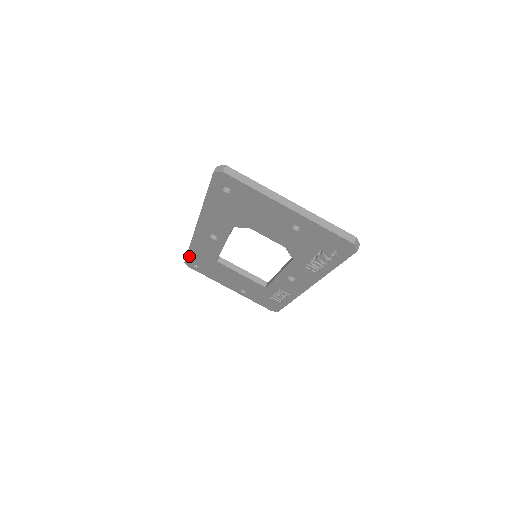
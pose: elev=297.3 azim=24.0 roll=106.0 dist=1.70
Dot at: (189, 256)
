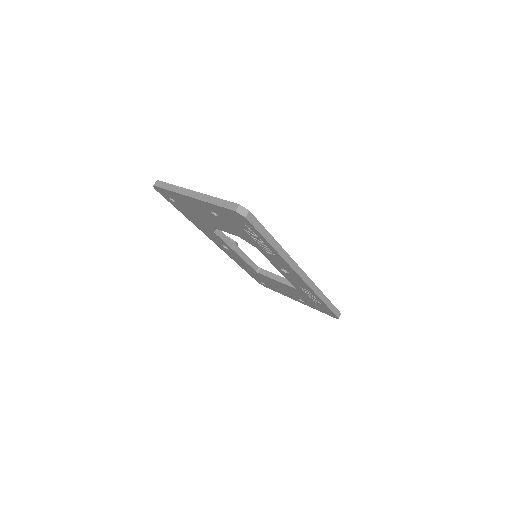
Dot at: (250, 274)
